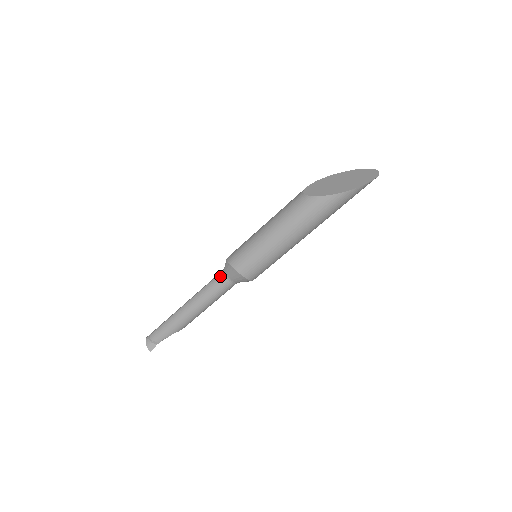
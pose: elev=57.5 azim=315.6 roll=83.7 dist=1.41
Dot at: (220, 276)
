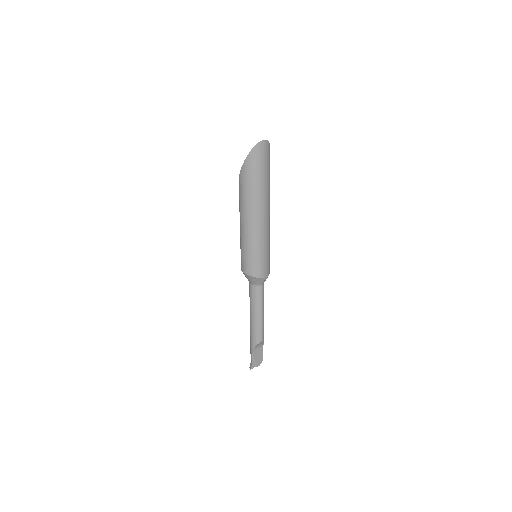
Dot at: occluded
